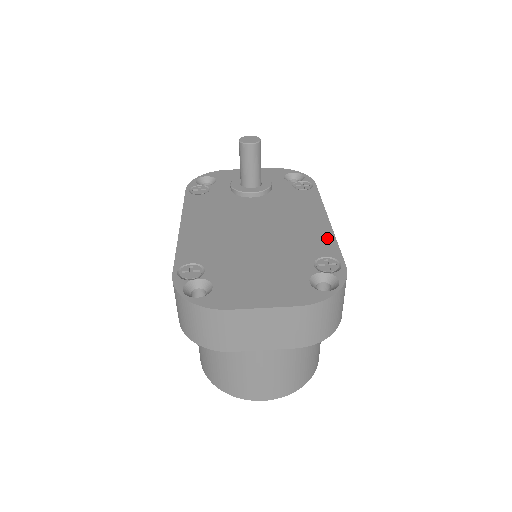
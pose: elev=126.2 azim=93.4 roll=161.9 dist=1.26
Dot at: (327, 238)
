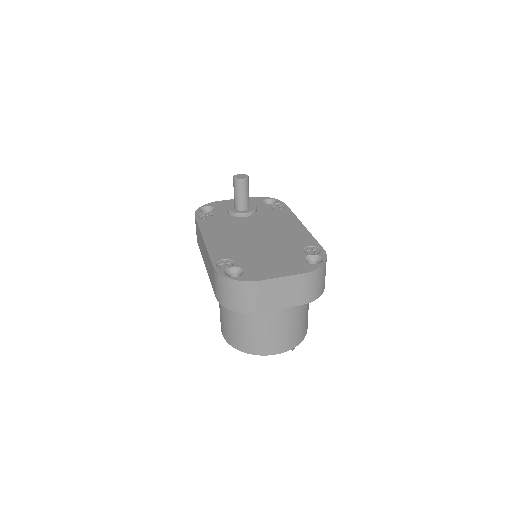
Dot at: (306, 236)
